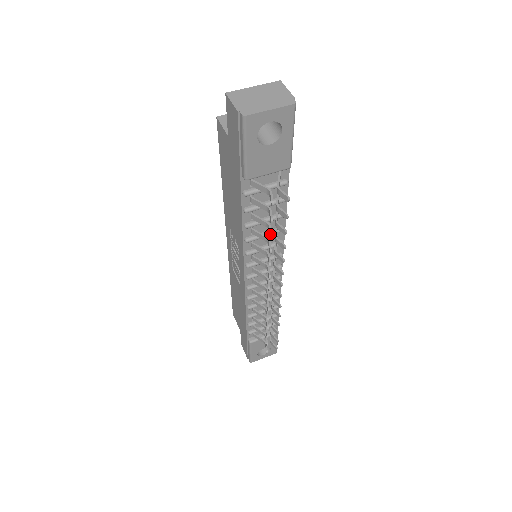
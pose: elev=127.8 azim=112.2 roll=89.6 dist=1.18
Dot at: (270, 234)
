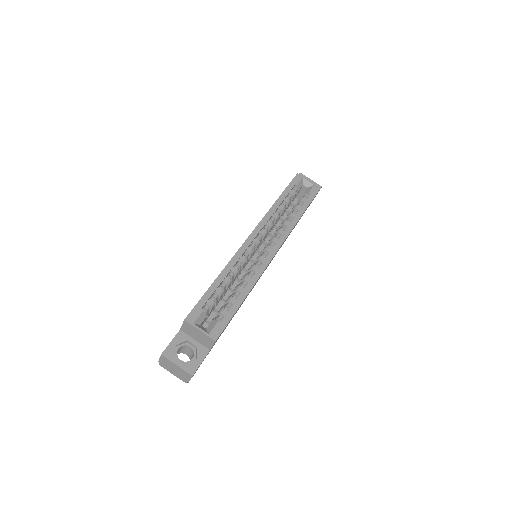
Dot at: occluded
